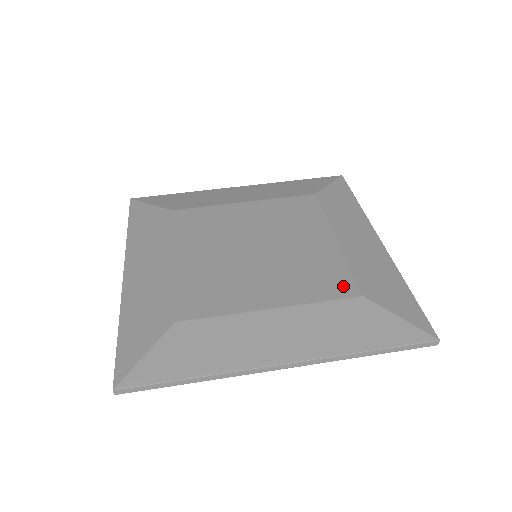
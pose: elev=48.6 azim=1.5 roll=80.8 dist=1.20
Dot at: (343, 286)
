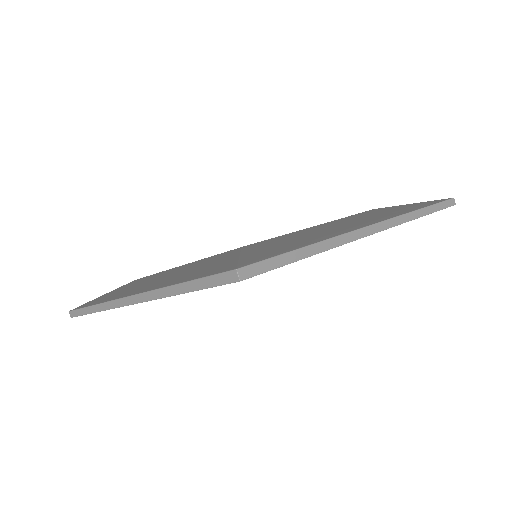
Dot at: occluded
